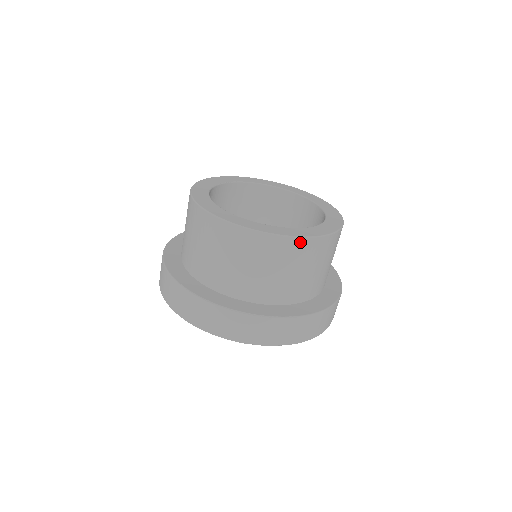
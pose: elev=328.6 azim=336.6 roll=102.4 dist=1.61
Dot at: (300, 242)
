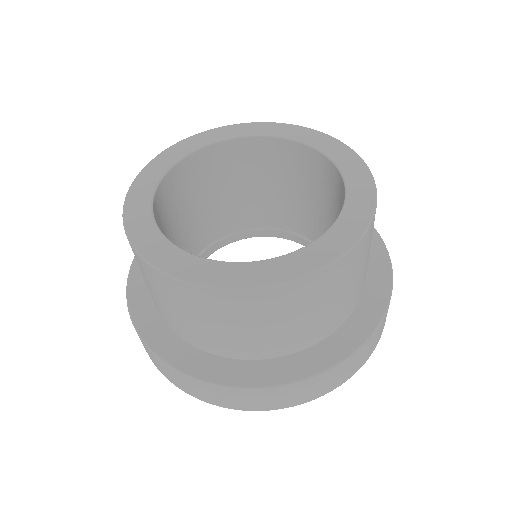
Dot at: (362, 242)
